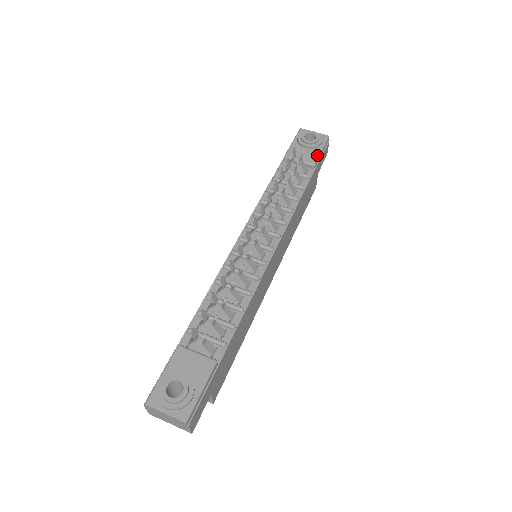
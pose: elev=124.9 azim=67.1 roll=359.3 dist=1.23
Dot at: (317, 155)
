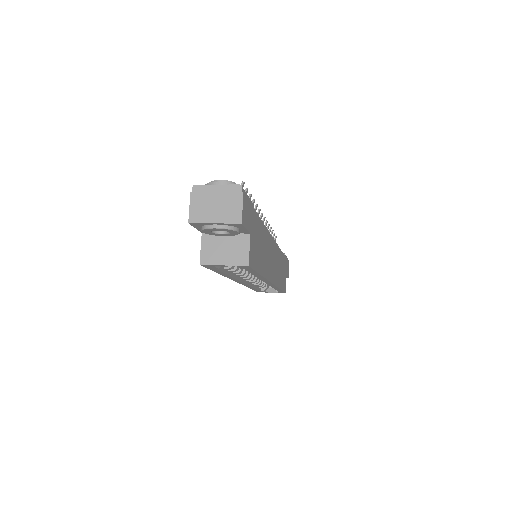
Dot at: occluded
